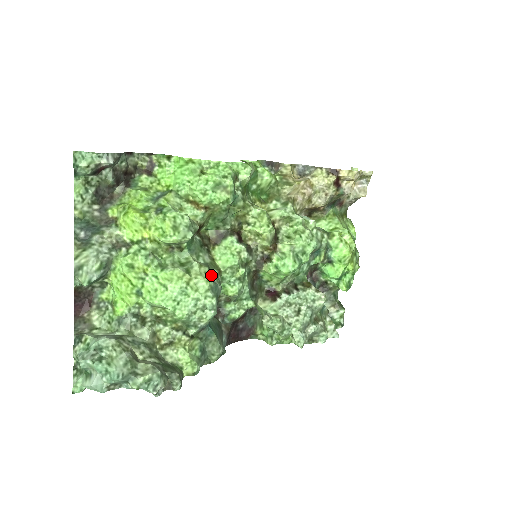
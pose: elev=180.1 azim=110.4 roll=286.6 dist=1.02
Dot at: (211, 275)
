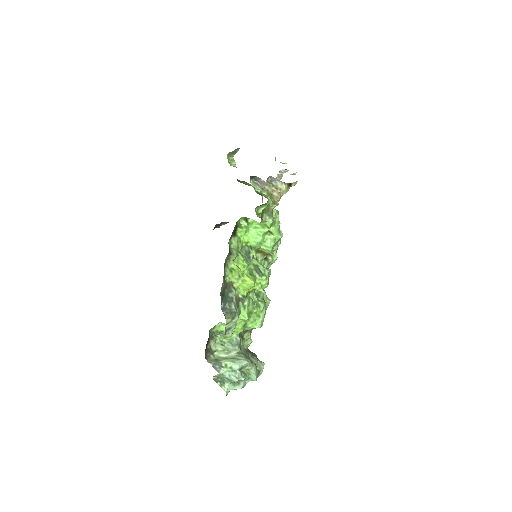
Dot at: occluded
